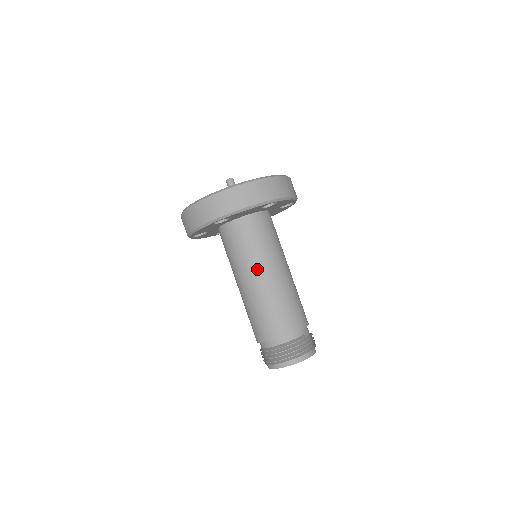
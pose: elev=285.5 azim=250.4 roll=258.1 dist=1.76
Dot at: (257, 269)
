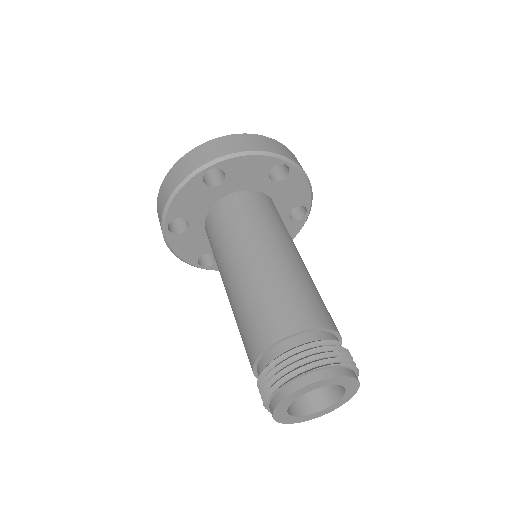
Dot at: (260, 243)
